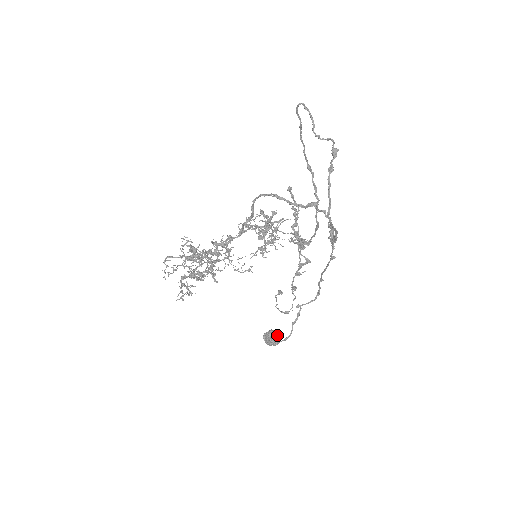
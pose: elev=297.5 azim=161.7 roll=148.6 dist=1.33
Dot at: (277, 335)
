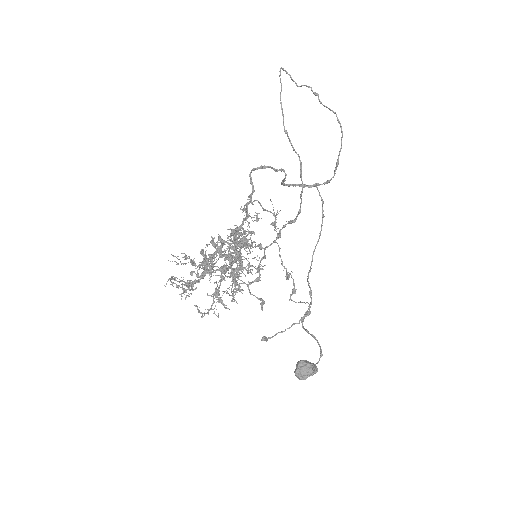
Dot at: (308, 361)
